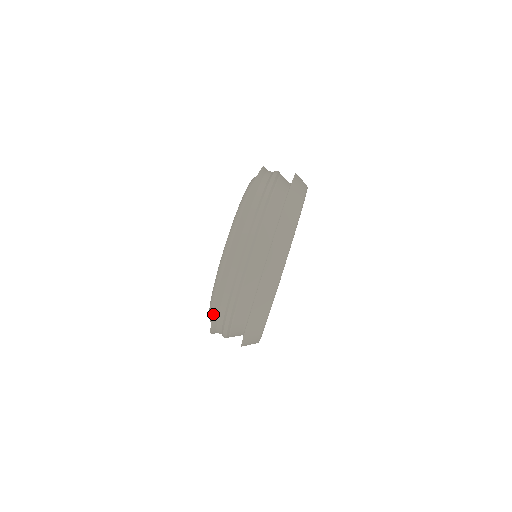
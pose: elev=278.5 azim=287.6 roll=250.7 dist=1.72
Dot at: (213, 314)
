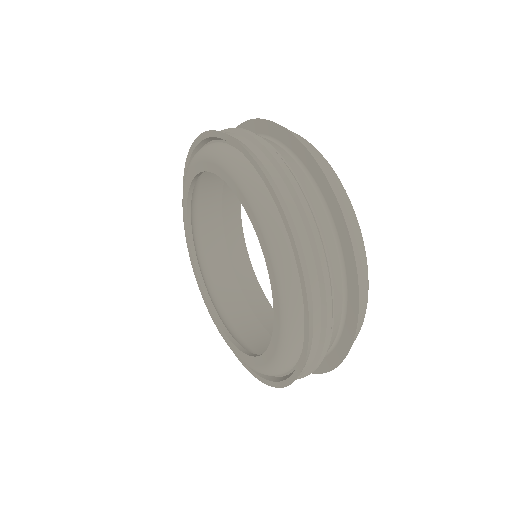
Dot at: (294, 240)
